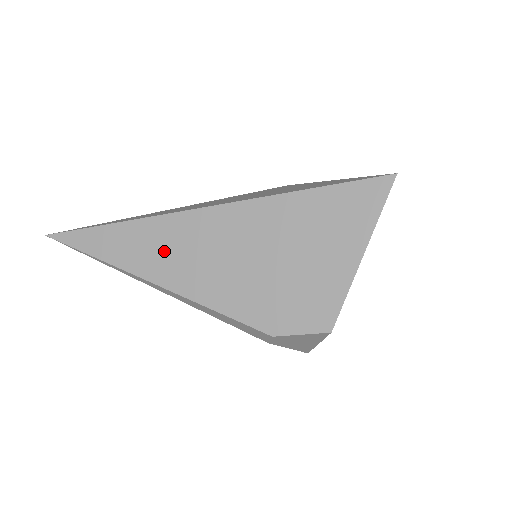
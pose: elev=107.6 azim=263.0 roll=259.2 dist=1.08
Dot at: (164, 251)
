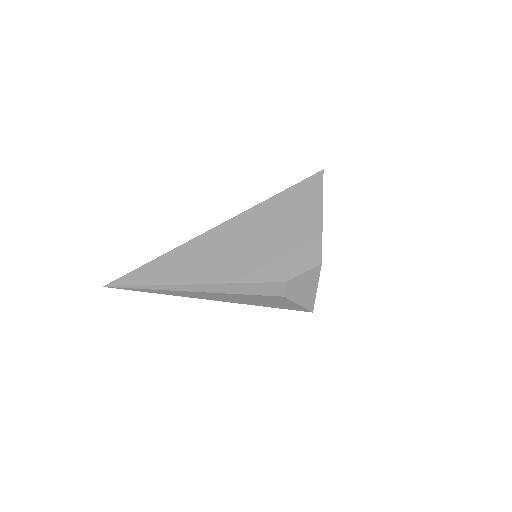
Dot at: (195, 262)
